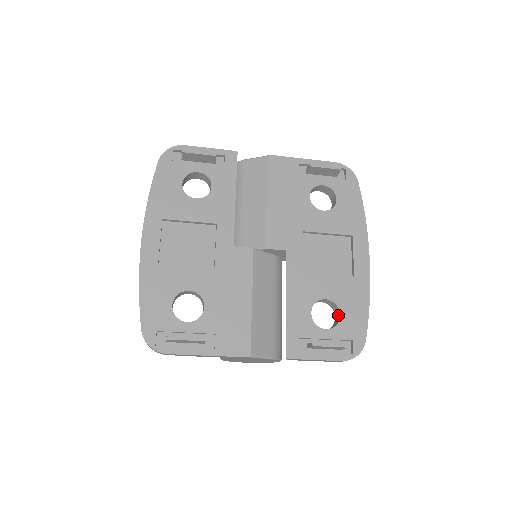
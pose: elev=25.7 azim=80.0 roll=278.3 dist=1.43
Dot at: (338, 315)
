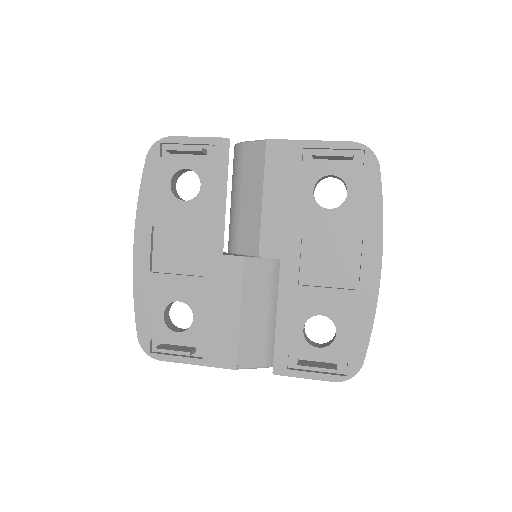
Dot at: (336, 332)
